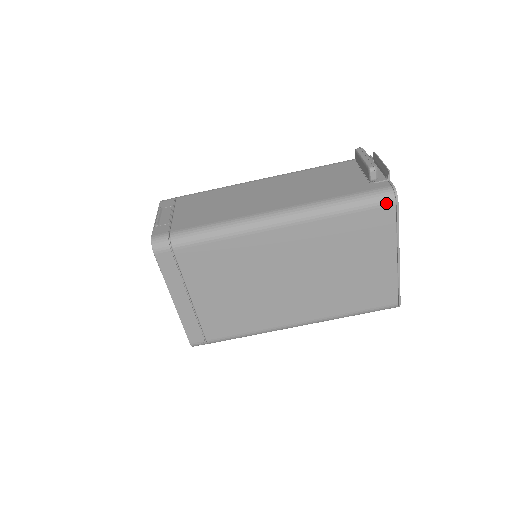
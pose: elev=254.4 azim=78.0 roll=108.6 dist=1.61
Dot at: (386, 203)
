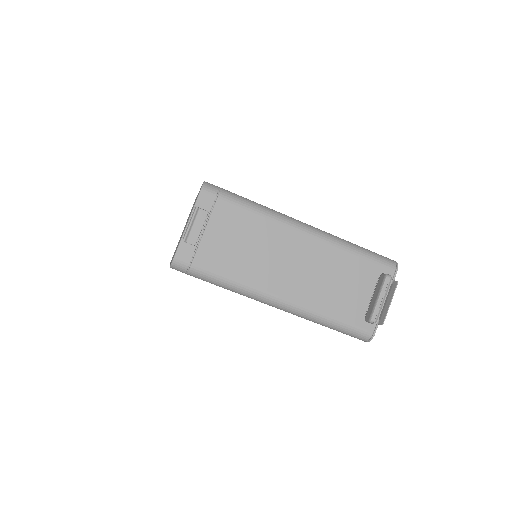
Dot at: (359, 339)
